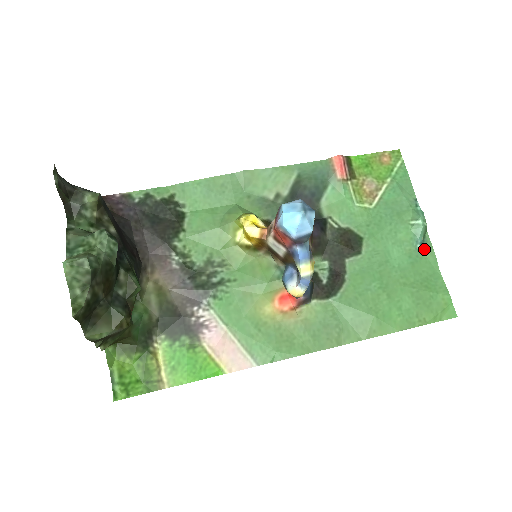
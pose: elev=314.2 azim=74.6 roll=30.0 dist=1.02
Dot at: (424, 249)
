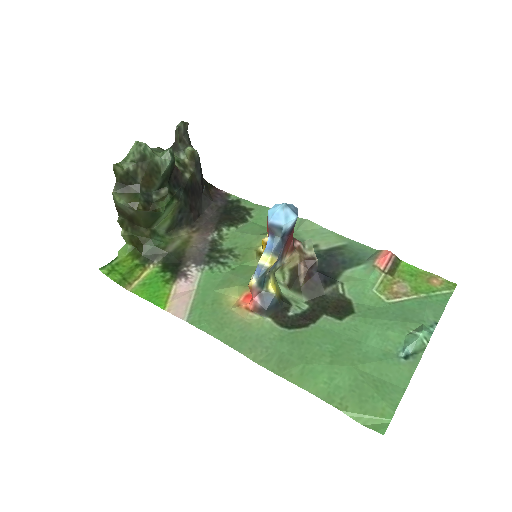
Dot at: (406, 360)
